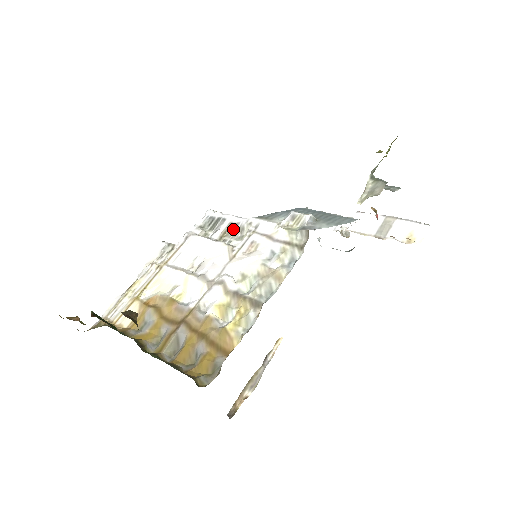
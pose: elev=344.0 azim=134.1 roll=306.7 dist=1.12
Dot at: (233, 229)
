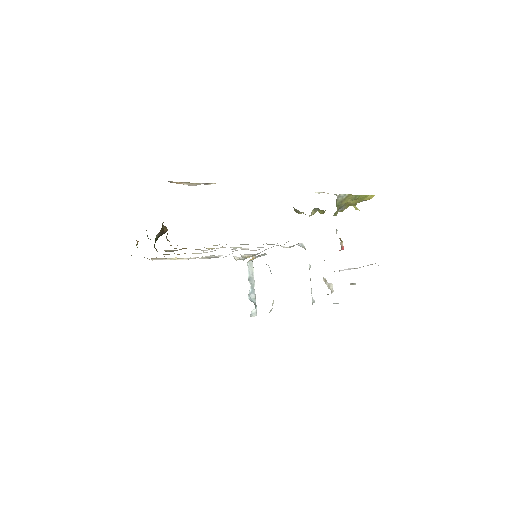
Dot at: (255, 255)
